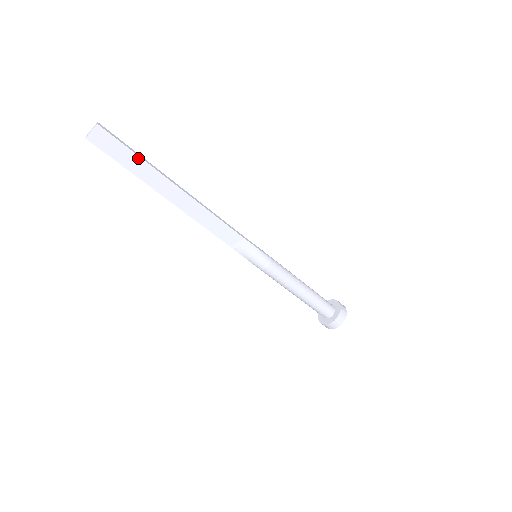
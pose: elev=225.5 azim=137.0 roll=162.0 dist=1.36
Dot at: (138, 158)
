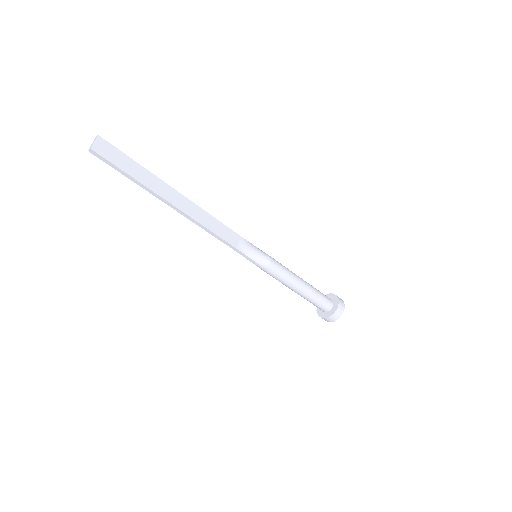
Dot at: (139, 166)
